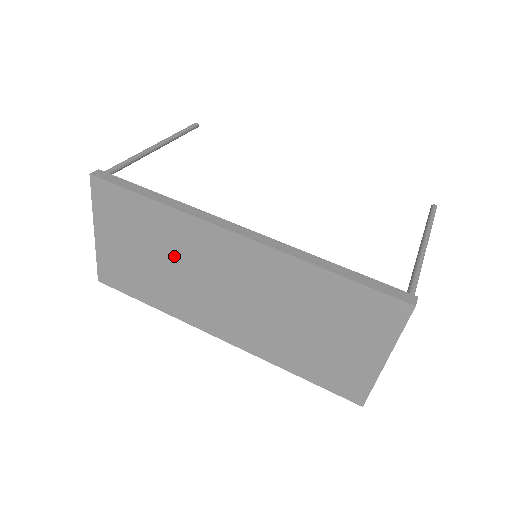
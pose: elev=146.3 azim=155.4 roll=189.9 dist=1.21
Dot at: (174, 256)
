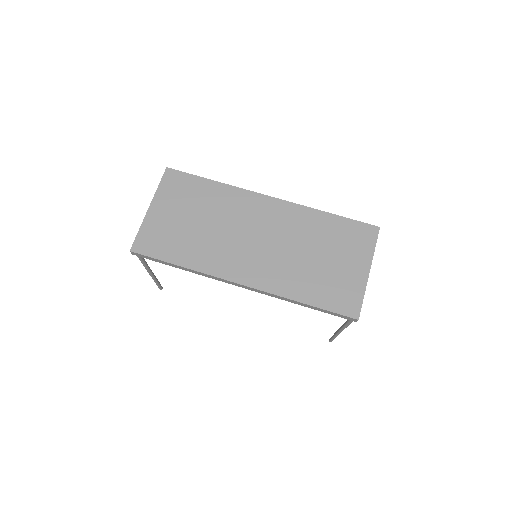
Dot at: (218, 218)
